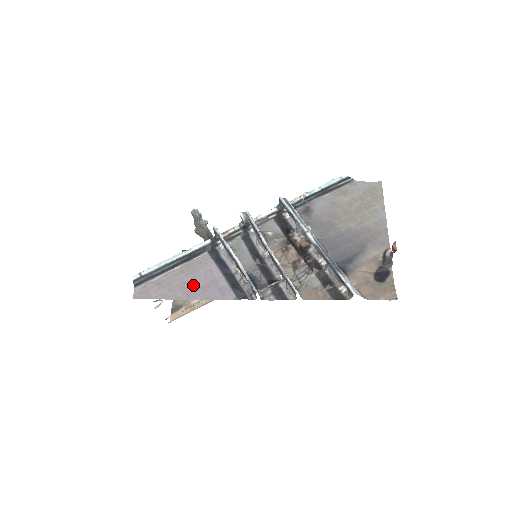
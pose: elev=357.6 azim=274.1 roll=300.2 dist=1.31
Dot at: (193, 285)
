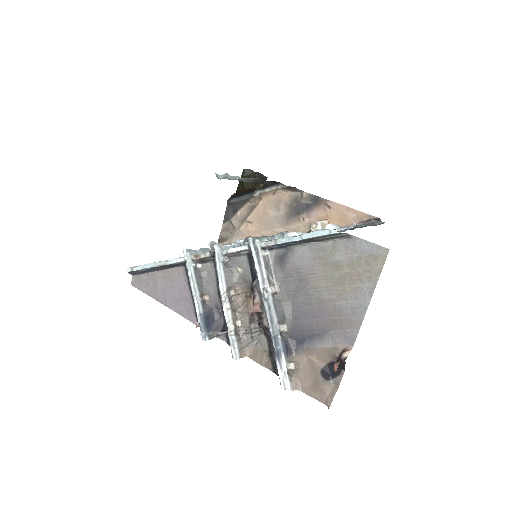
Dot at: (170, 294)
